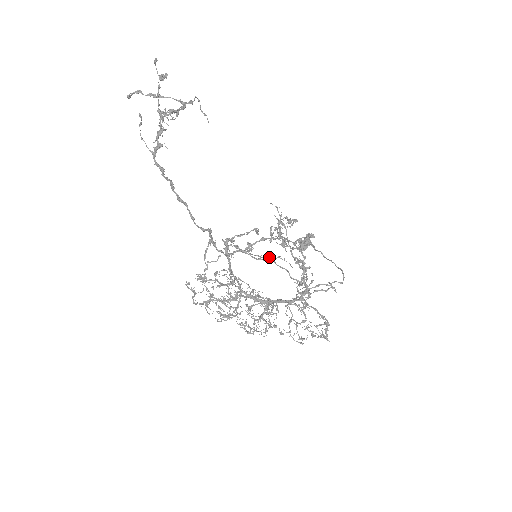
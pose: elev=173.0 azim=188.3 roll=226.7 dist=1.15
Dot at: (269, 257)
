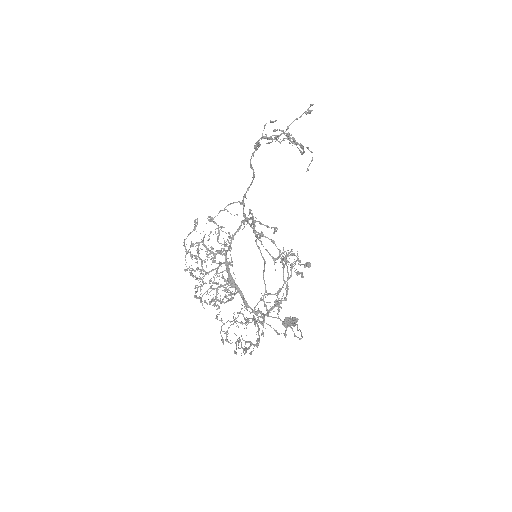
Dot at: occluded
